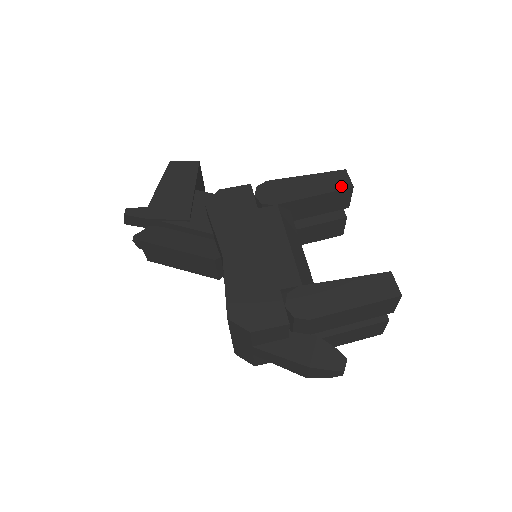
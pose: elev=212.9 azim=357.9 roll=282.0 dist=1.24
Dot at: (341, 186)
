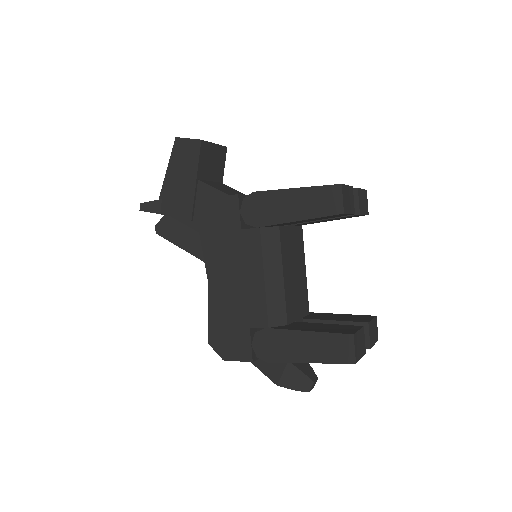
Dot at: (330, 211)
